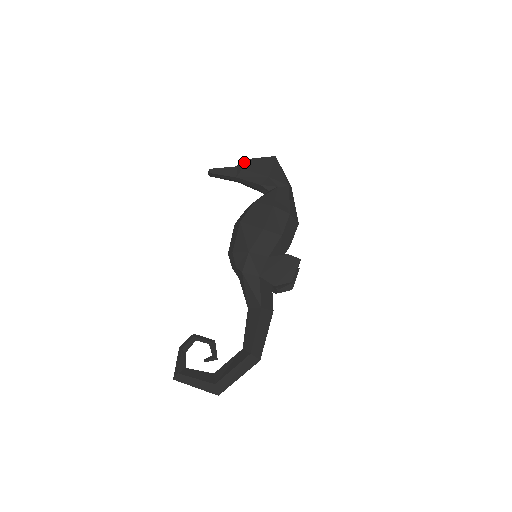
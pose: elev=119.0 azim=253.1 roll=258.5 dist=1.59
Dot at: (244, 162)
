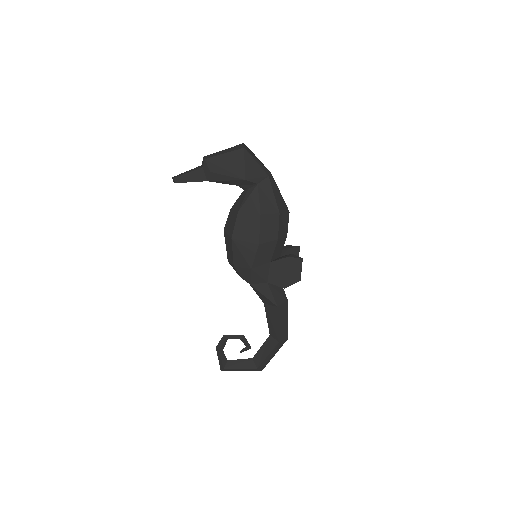
Dot at: (210, 162)
